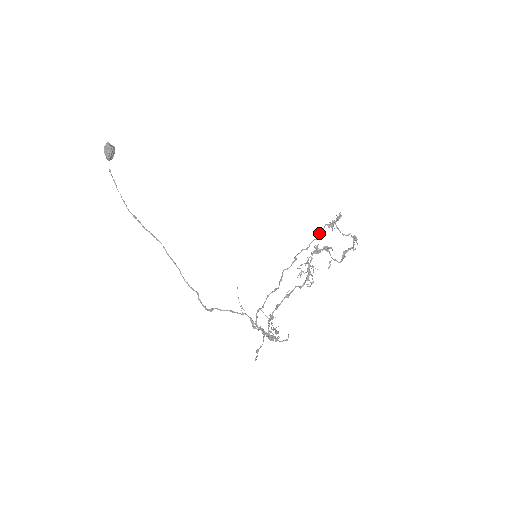
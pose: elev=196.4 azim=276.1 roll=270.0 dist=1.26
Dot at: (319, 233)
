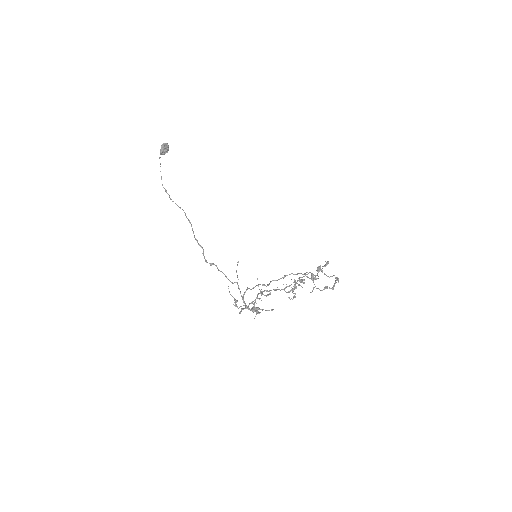
Dot at: occluded
